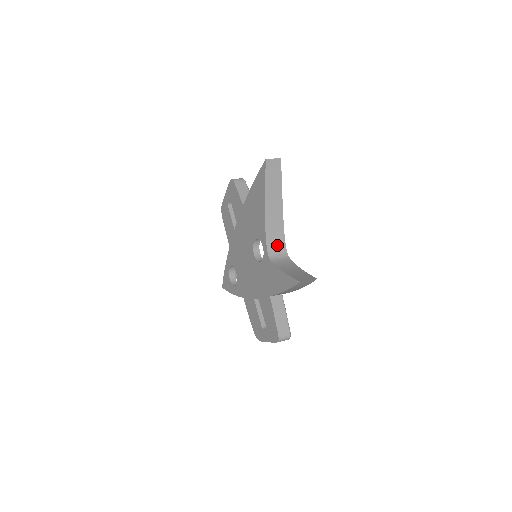
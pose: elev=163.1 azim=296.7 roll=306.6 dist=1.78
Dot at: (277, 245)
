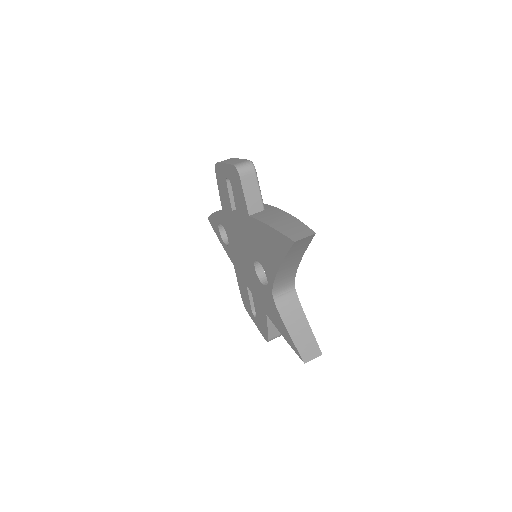
Dot at: (285, 283)
